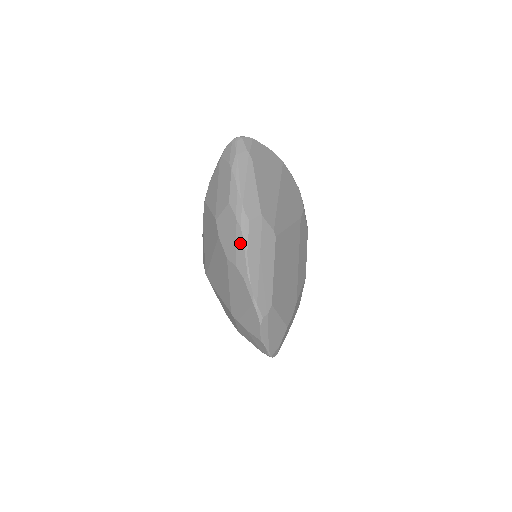
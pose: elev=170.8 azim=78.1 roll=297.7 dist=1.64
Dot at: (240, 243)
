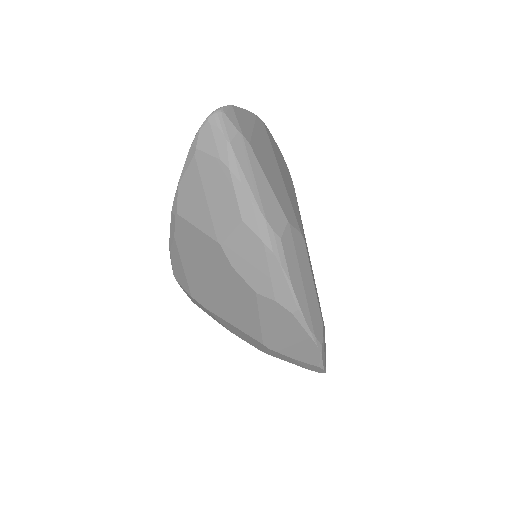
Dot at: (277, 272)
